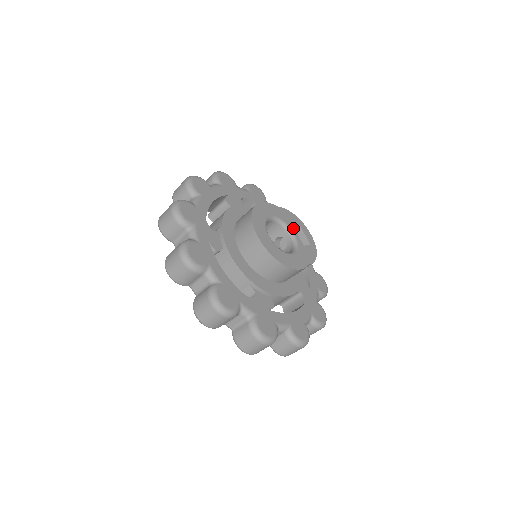
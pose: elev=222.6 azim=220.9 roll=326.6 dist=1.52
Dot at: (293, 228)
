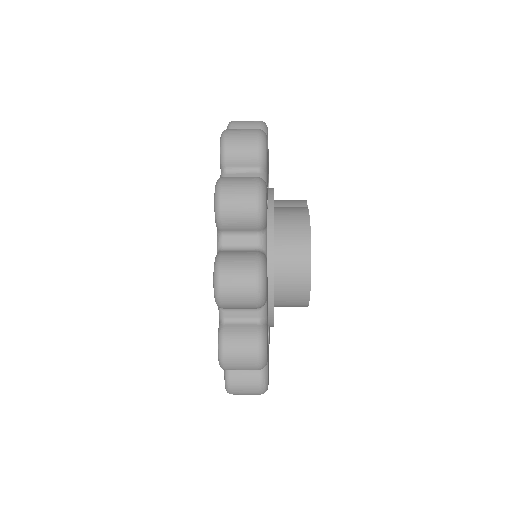
Dot at: occluded
